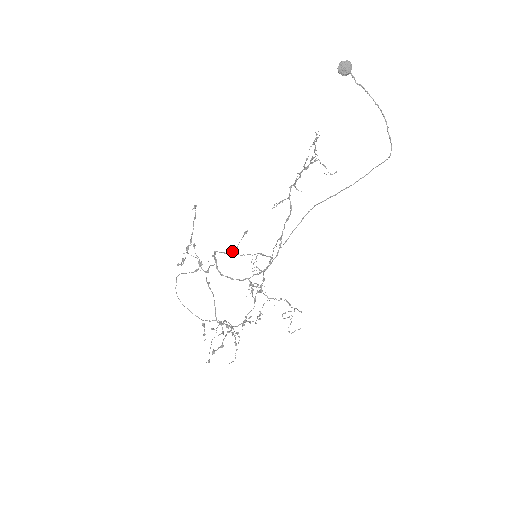
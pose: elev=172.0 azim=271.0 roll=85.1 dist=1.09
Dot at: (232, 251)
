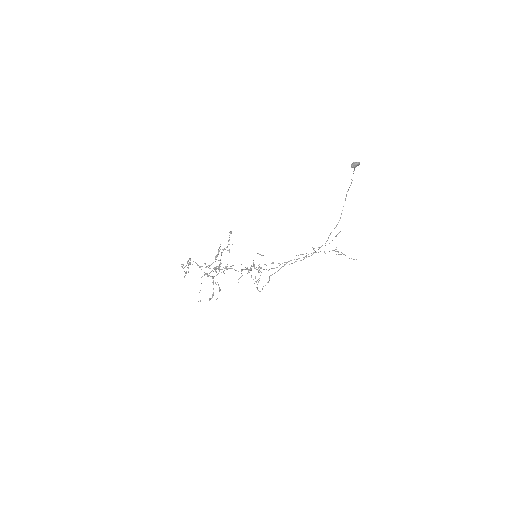
Dot at: occluded
